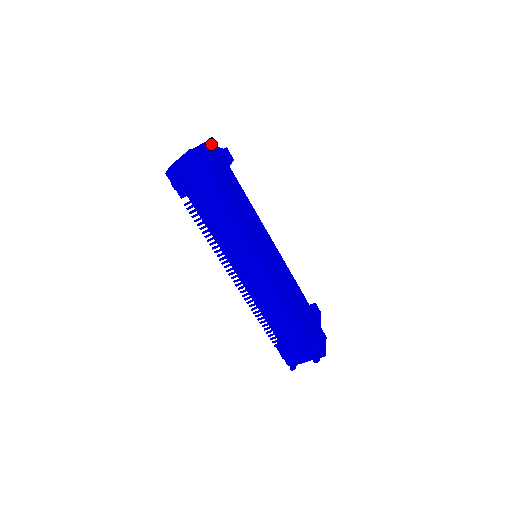
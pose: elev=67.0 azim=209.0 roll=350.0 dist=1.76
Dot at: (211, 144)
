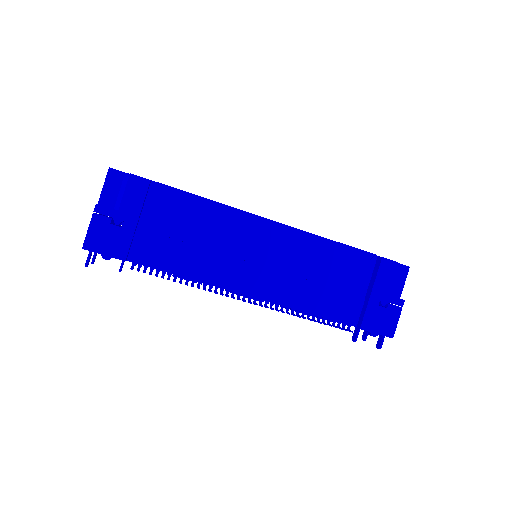
Dot at: (96, 217)
